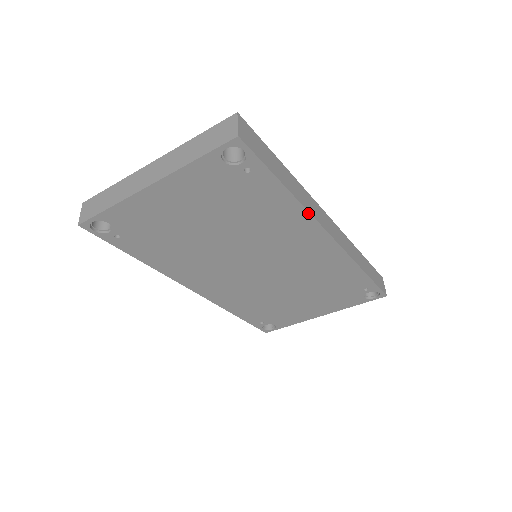
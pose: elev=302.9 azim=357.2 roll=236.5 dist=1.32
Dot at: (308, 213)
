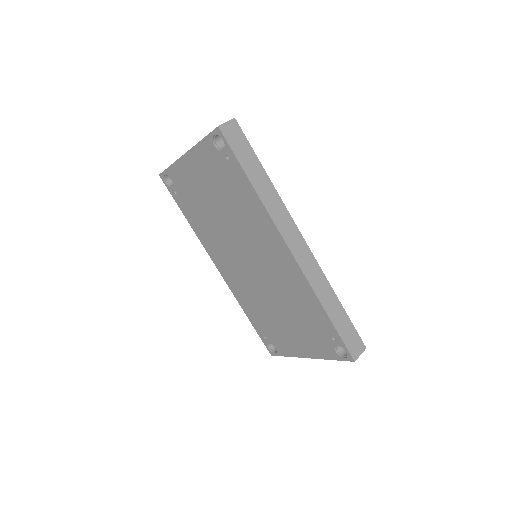
Dot at: (269, 215)
